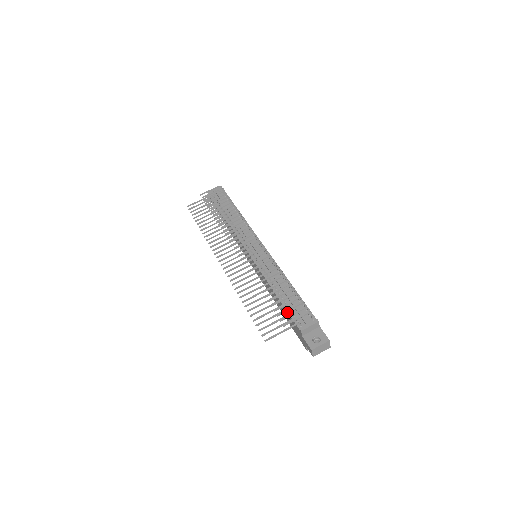
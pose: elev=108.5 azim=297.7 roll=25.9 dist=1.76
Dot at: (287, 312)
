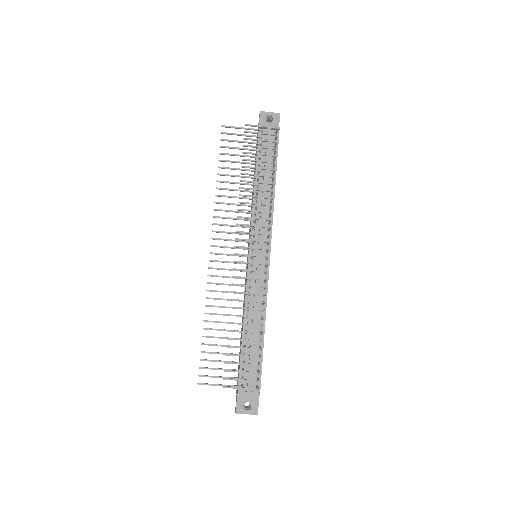
Dot at: (240, 359)
